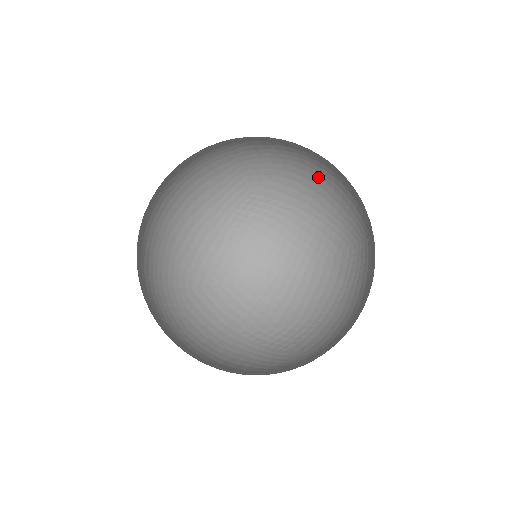
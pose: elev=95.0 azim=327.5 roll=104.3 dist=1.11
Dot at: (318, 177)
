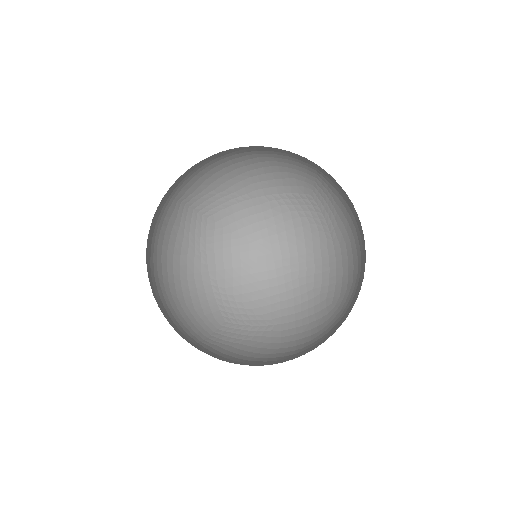
Dot at: (353, 206)
